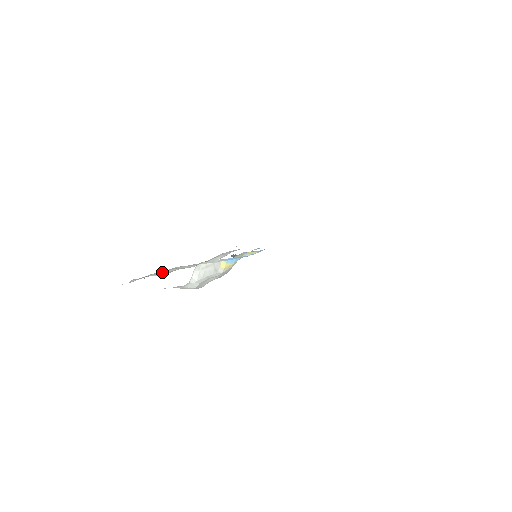
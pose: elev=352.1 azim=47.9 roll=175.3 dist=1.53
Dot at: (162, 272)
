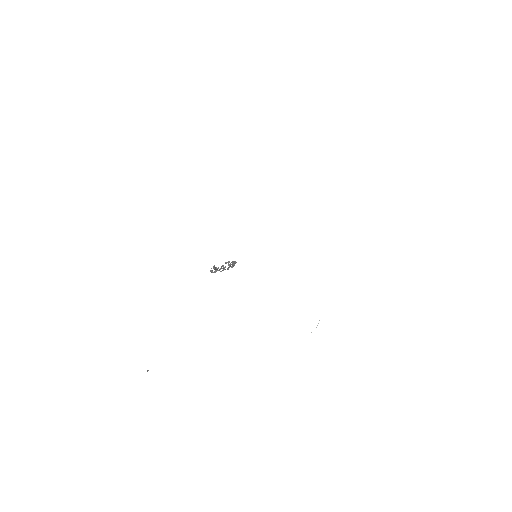
Dot at: occluded
